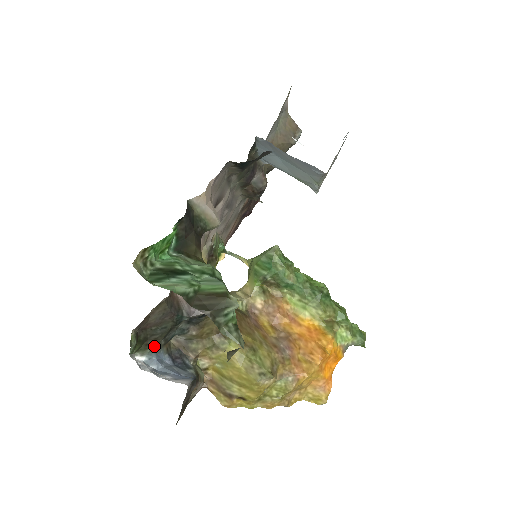
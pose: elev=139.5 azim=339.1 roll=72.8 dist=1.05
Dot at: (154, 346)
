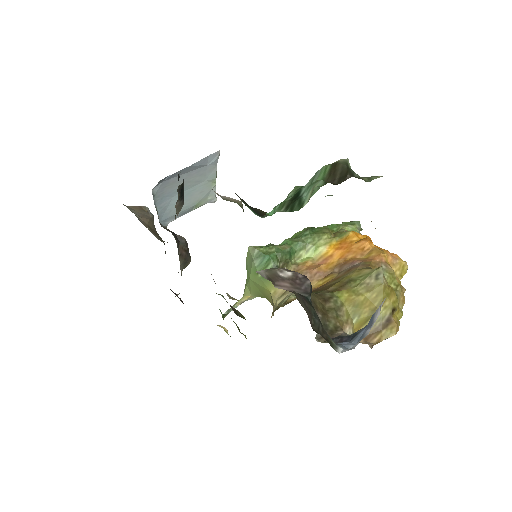
Dot at: (329, 338)
